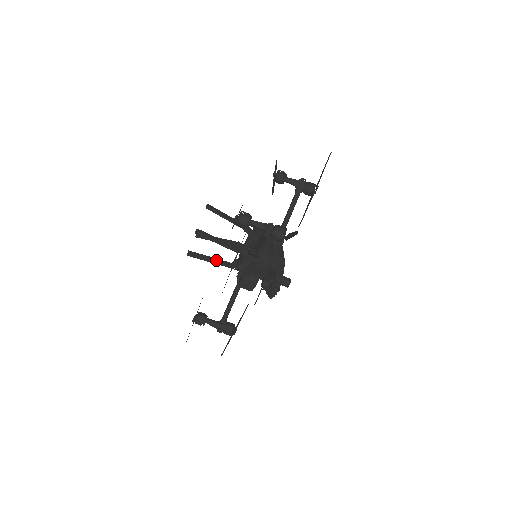
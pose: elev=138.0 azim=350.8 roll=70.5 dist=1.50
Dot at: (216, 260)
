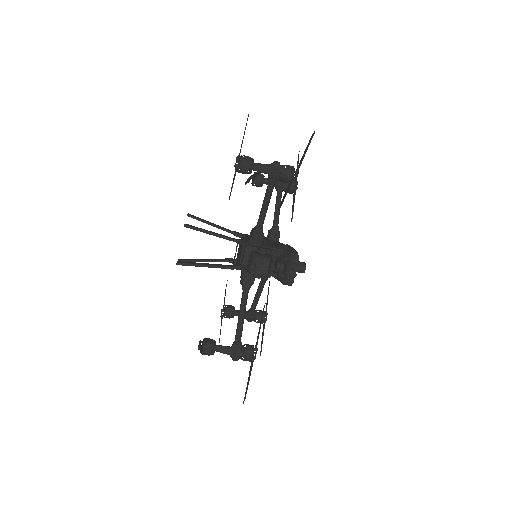
Dot at: (212, 264)
